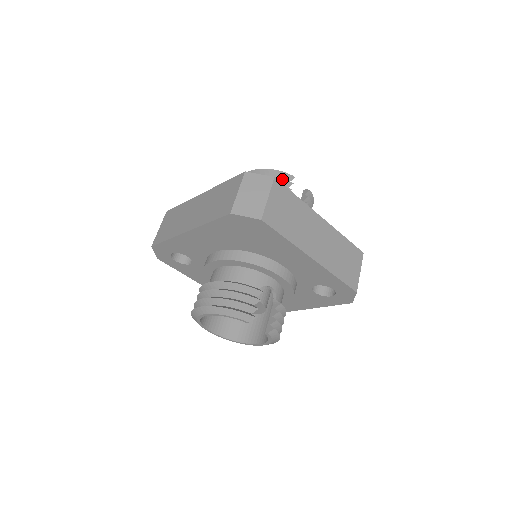
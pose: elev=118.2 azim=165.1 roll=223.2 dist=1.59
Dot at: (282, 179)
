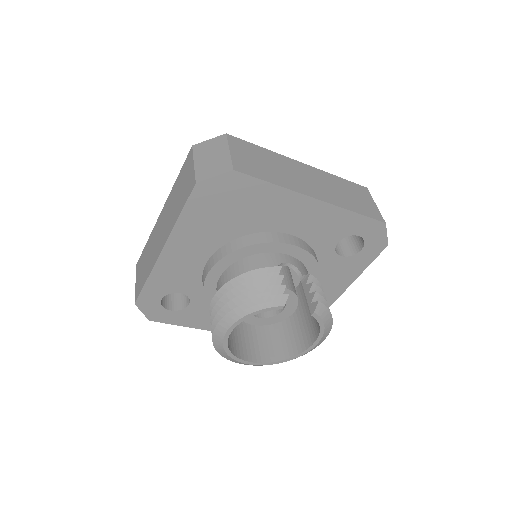
Dot at: occluded
